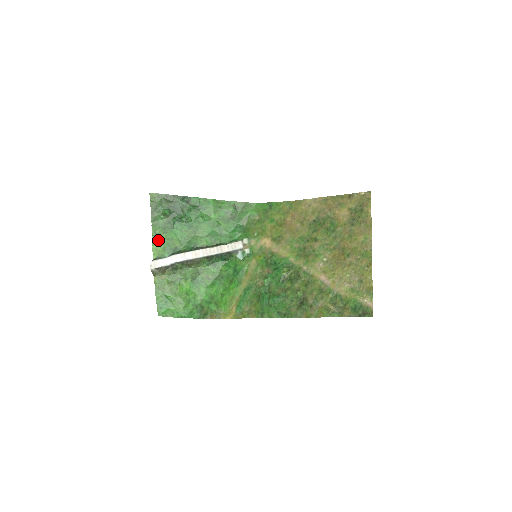
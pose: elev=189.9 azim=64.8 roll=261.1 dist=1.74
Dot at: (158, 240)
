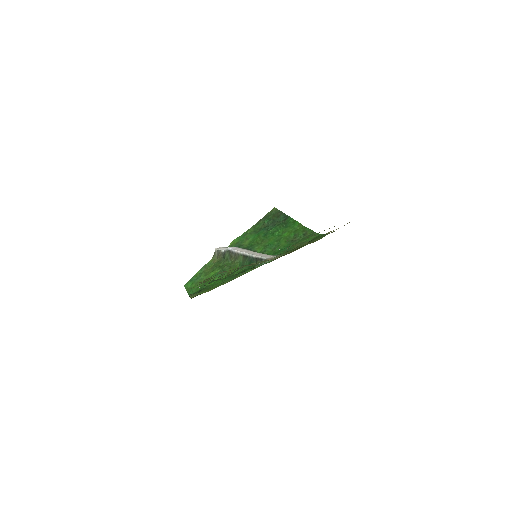
Dot at: (242, 237)
